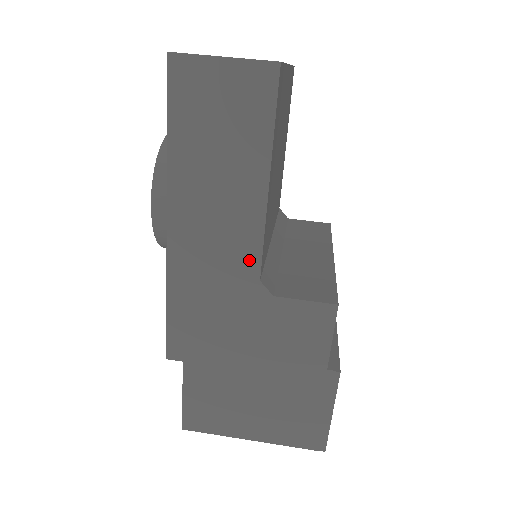
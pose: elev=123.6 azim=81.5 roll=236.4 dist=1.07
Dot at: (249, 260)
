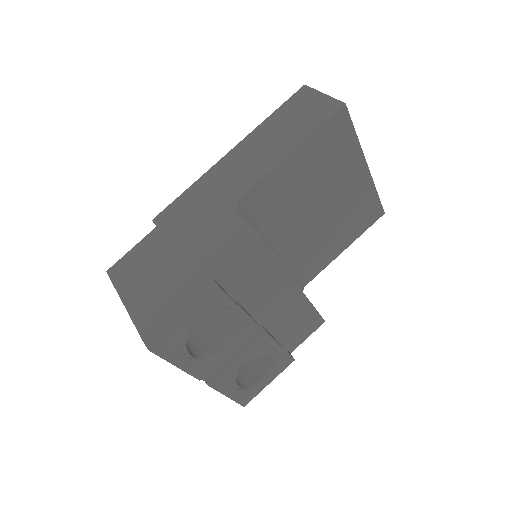
Dot at: (245, 186)
